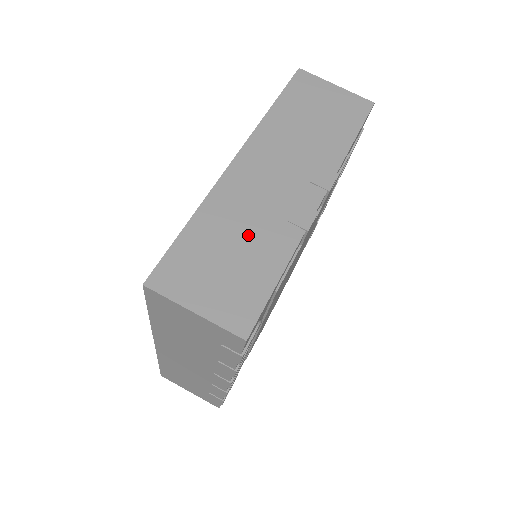
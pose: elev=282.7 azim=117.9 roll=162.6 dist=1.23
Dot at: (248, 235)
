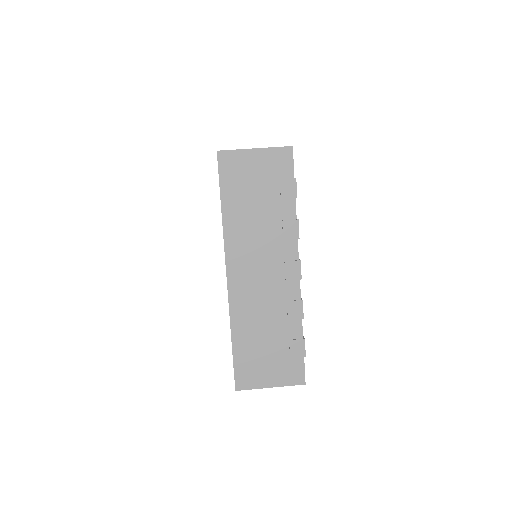
Dot at: occluded
